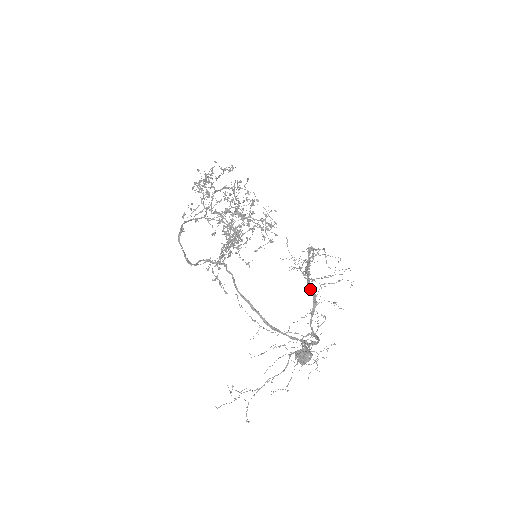
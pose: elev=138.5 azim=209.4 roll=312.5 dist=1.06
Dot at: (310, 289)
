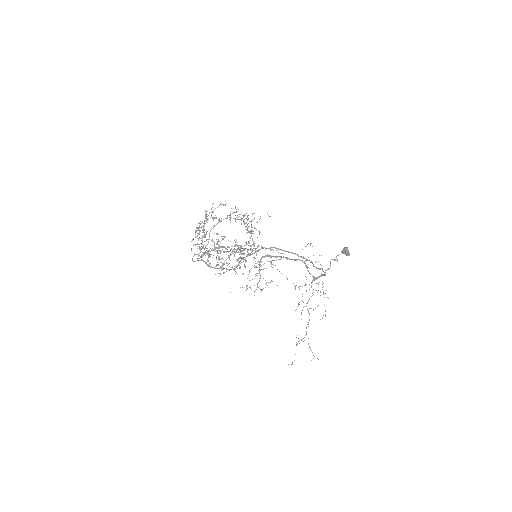
Dot at: (294, 260)
